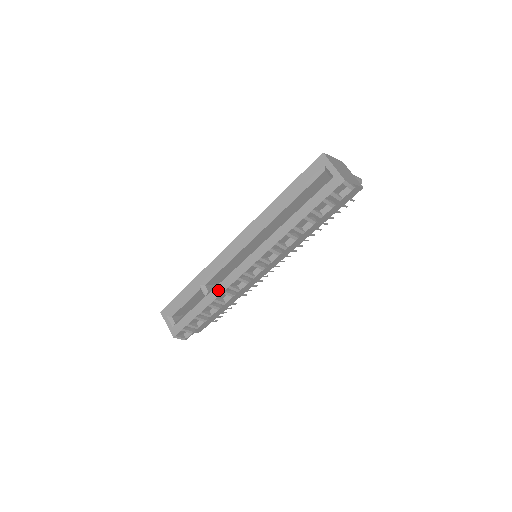
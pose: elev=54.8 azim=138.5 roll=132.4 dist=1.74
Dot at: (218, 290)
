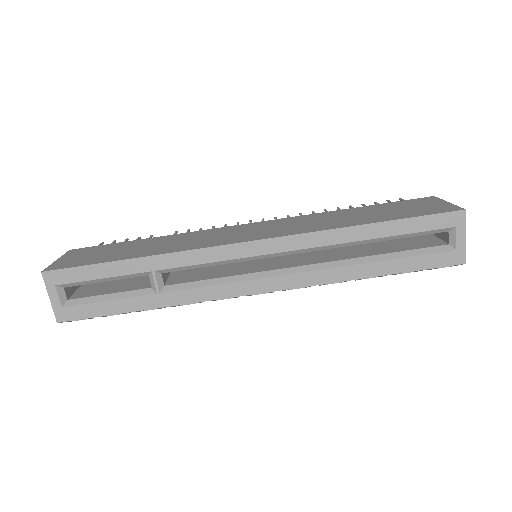
Dot at: (188, 296)
